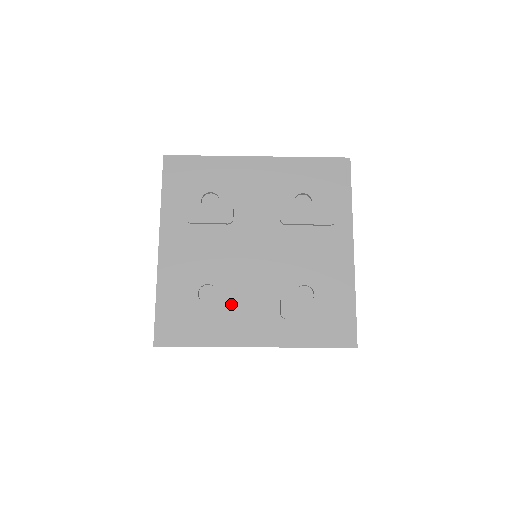
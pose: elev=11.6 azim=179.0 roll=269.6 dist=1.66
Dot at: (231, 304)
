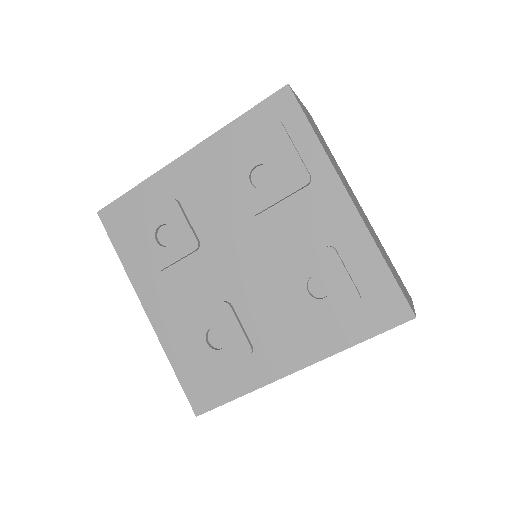
Dot at: (245, 338)
